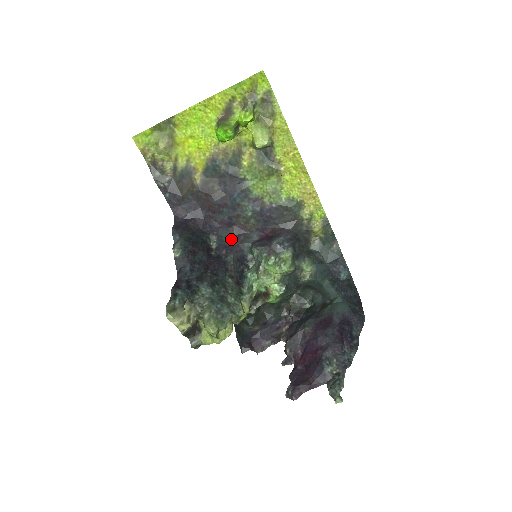
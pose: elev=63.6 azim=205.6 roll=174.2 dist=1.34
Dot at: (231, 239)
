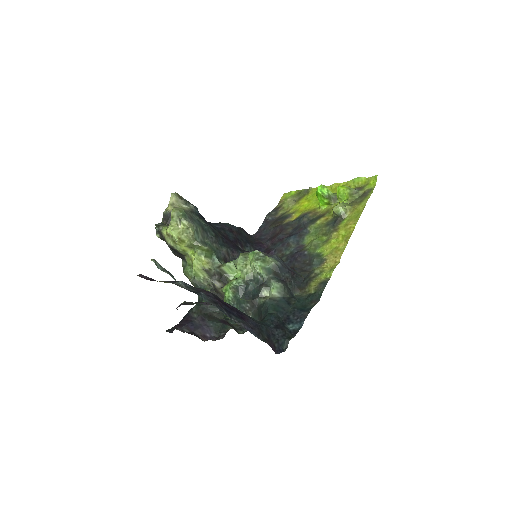
Dot at: occluded
